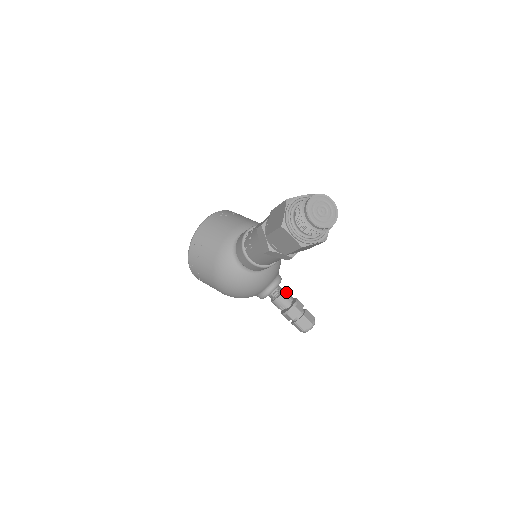
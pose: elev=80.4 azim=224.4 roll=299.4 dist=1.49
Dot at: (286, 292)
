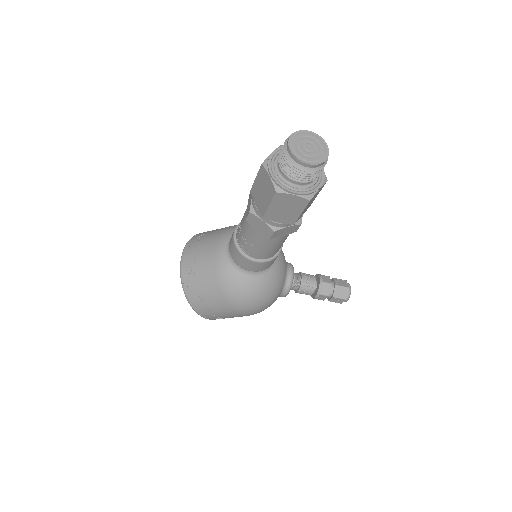
Dot at: (304, 274)
